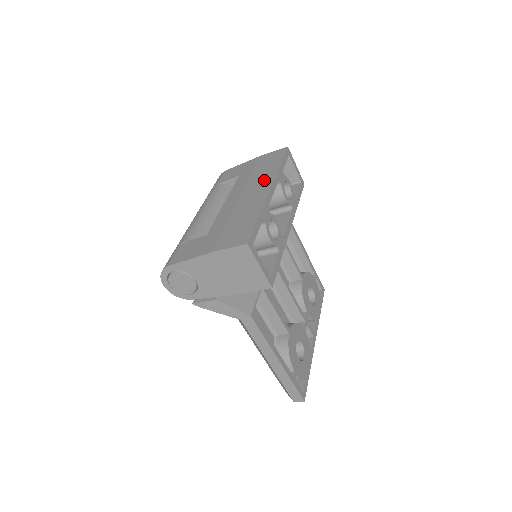
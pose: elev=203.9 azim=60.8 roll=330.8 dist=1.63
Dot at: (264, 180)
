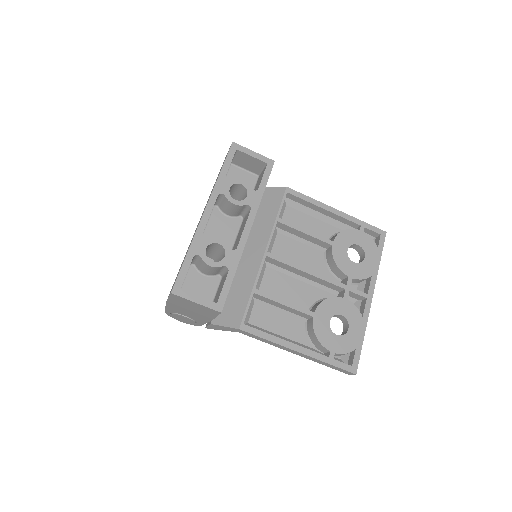
Dot at: occluded
